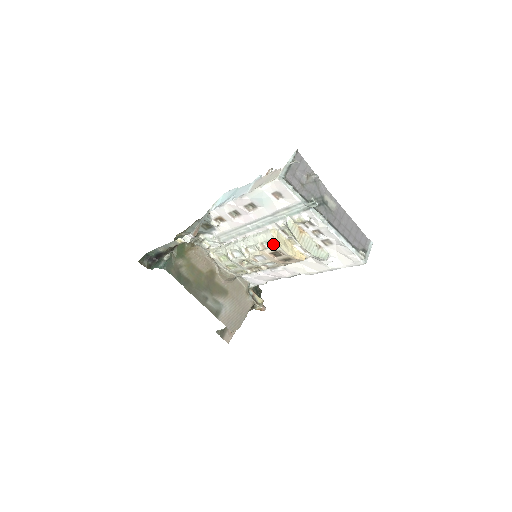
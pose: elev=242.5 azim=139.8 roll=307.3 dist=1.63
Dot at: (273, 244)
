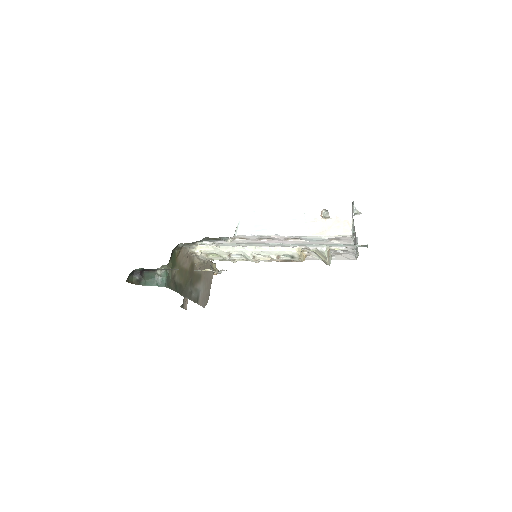
Dot at: (293, 258)
